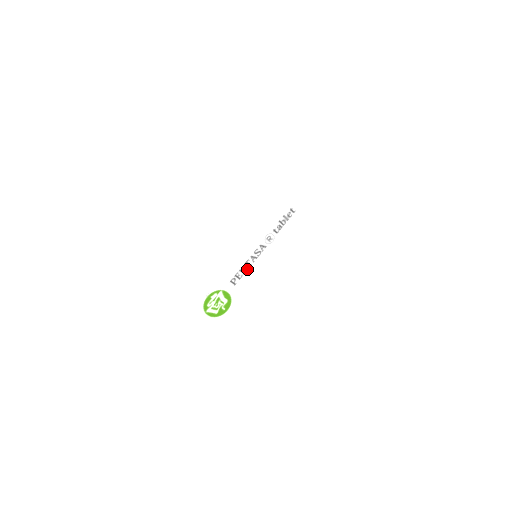
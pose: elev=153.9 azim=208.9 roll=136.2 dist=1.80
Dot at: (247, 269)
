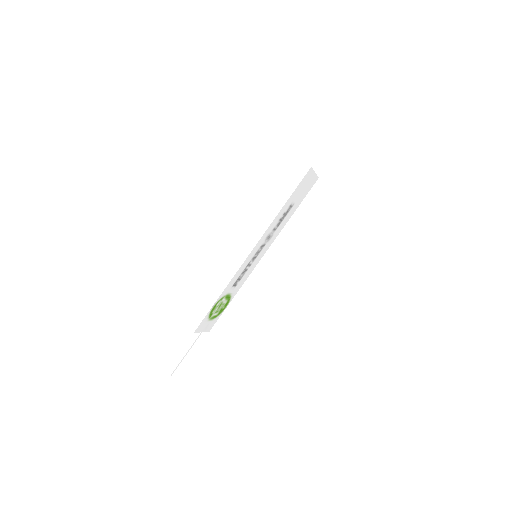
Dot at: (247, 269)
